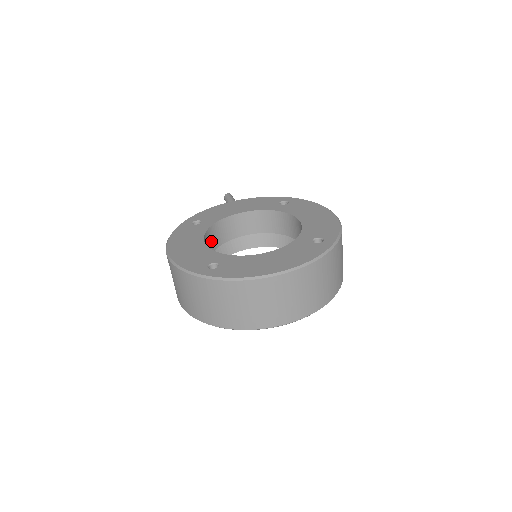
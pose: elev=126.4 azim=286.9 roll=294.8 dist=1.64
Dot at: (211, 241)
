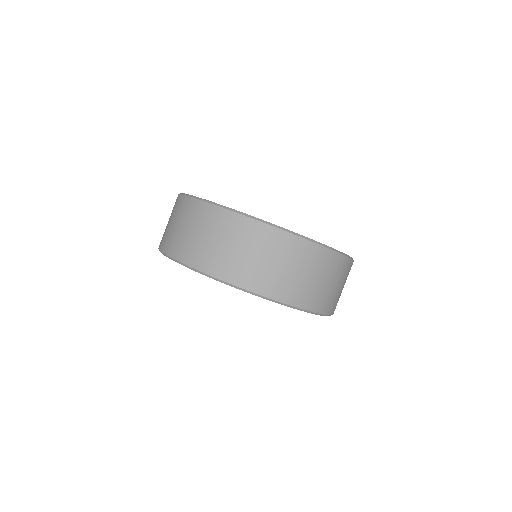
Dot at: occluded
